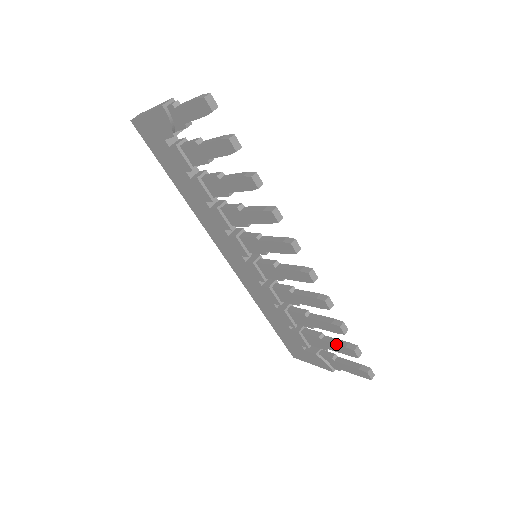
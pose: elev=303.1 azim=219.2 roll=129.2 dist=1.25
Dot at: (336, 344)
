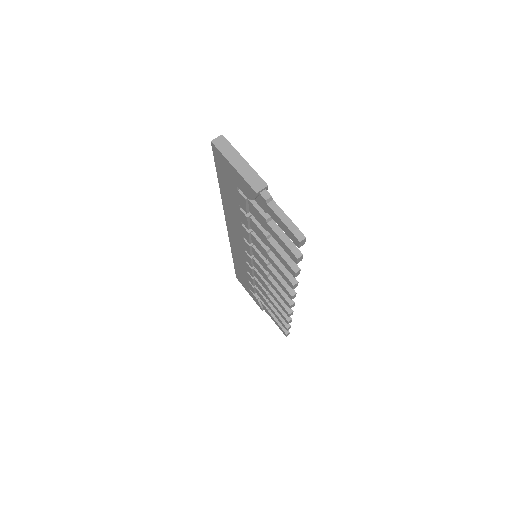
Dot at: (277, 316)
